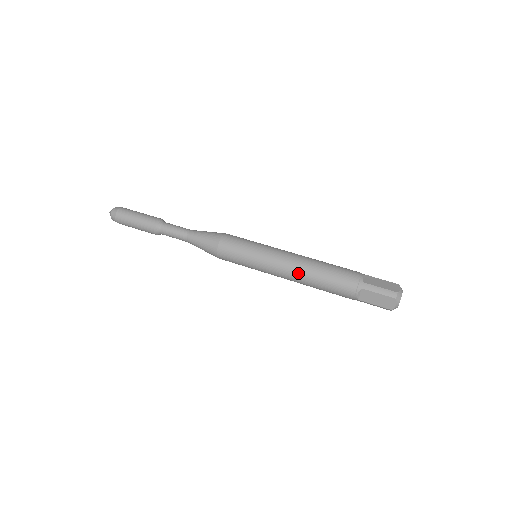
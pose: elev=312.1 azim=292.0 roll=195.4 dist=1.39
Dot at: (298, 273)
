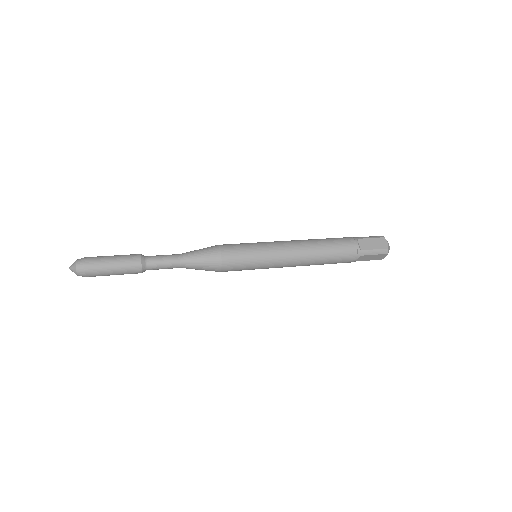
Dot at: (304, 244)
